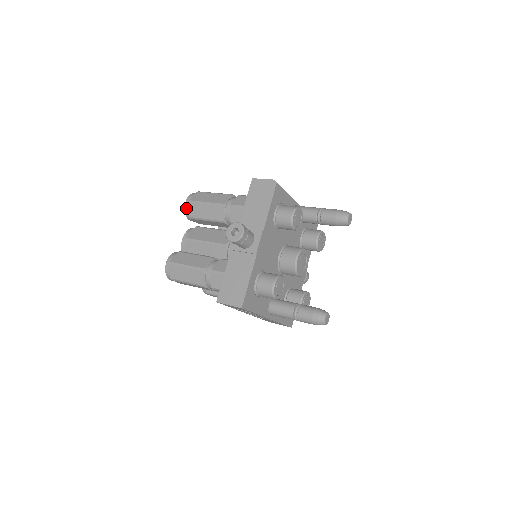
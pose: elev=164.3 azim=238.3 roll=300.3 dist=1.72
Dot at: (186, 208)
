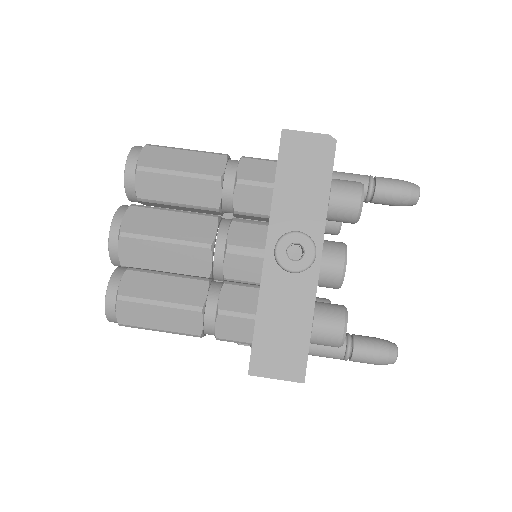
Dot at: (128, 180)
